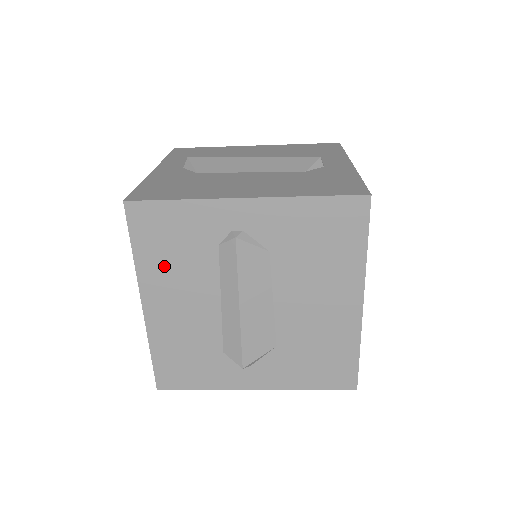
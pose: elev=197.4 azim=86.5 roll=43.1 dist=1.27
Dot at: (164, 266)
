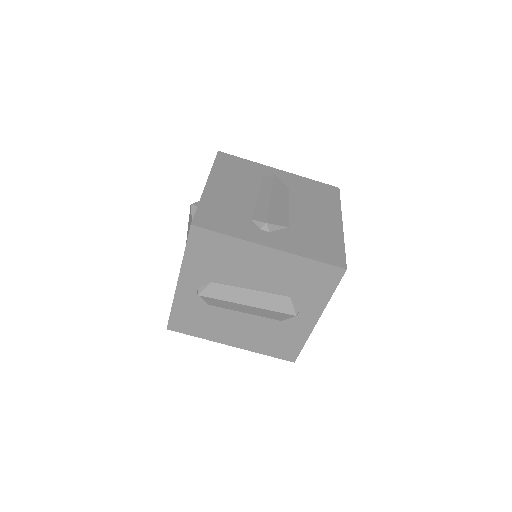
Dot at: (228, 174)
